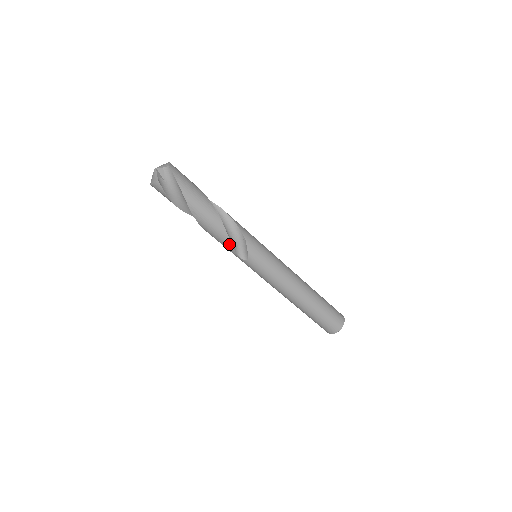
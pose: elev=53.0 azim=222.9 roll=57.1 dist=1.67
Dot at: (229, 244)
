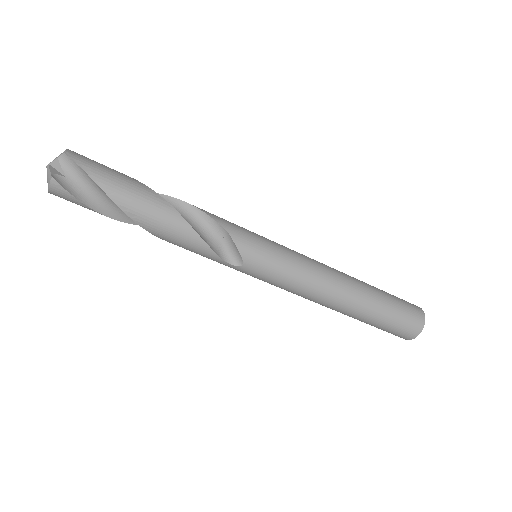
Dot at: (205, 248)
